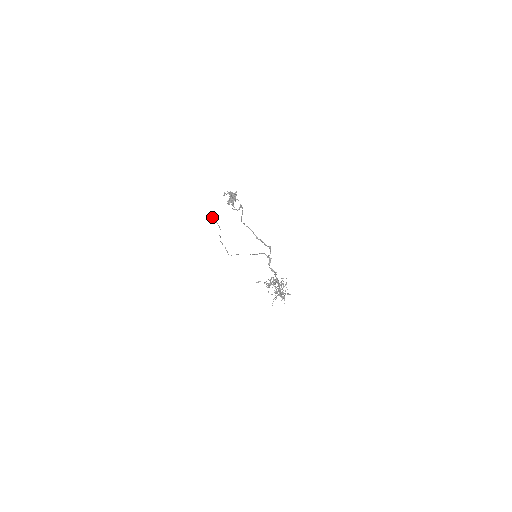
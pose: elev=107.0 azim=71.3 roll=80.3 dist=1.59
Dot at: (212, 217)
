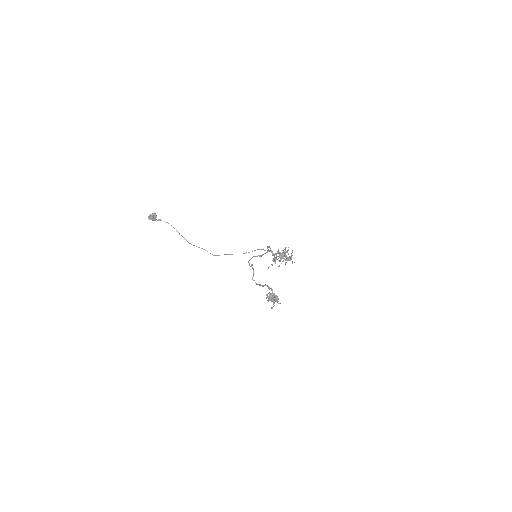
Dot at: (153, 220)
